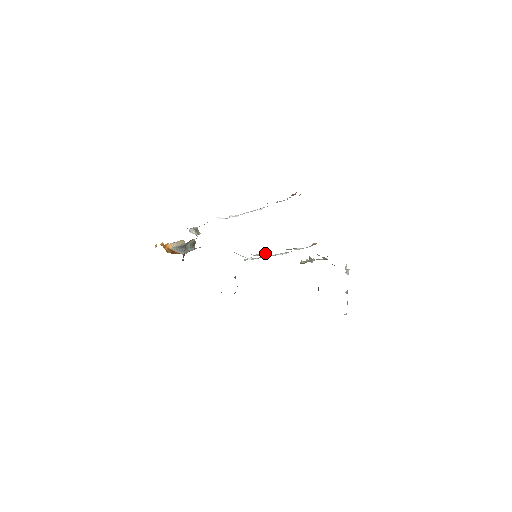
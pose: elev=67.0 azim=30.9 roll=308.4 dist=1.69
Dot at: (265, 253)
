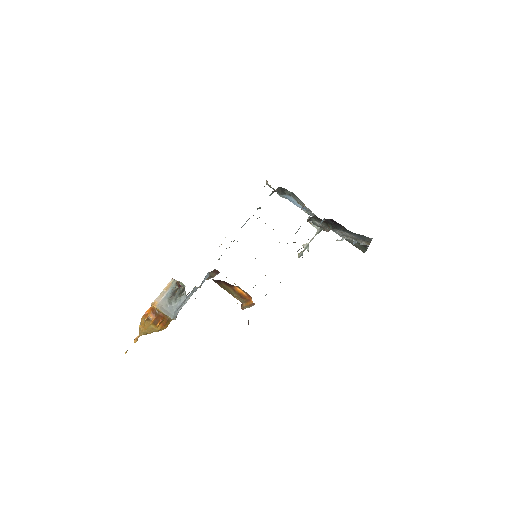
Dot at: occluded
